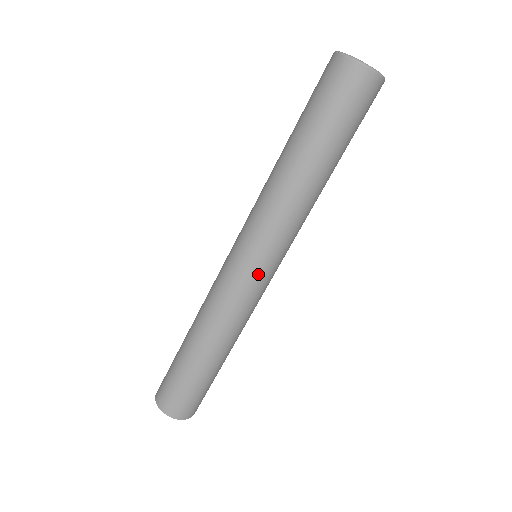
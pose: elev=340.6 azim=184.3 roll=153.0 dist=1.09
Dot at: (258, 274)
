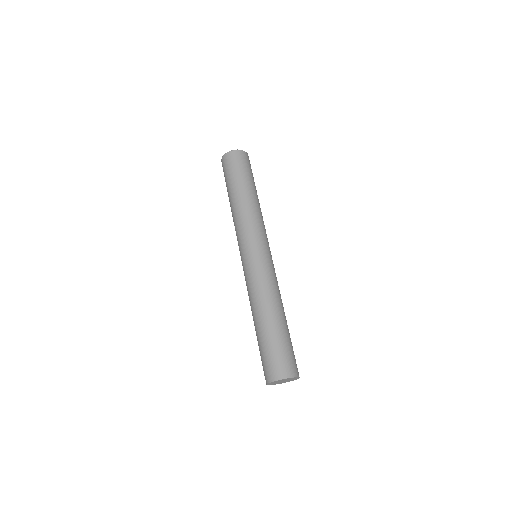
Dot at: (271, 256)
